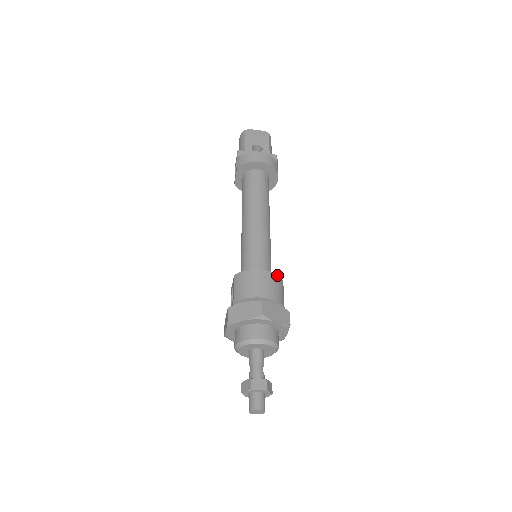
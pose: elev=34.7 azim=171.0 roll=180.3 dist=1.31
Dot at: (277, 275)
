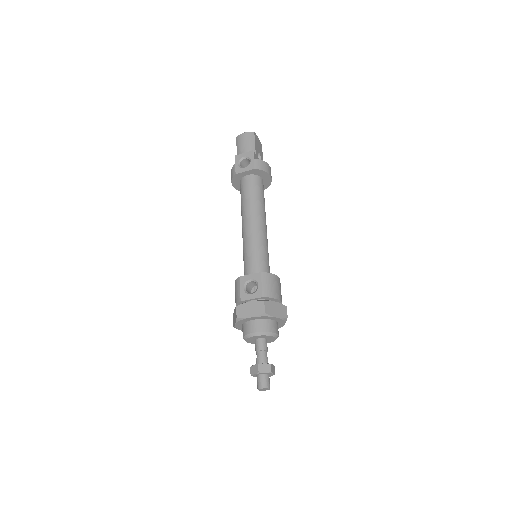
Dot at: occluded
